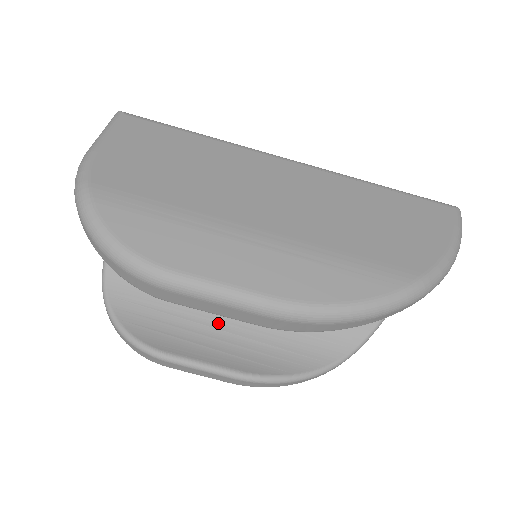
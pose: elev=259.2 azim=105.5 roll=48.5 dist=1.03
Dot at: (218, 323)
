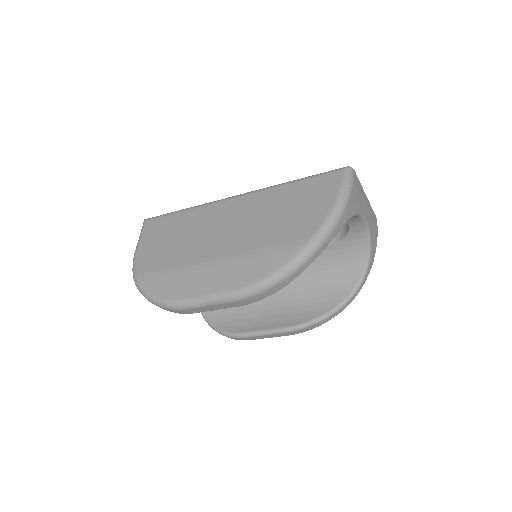
Dot at: (266, 302)
